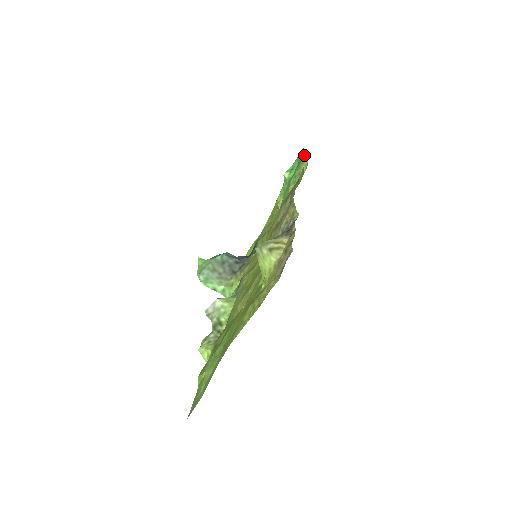
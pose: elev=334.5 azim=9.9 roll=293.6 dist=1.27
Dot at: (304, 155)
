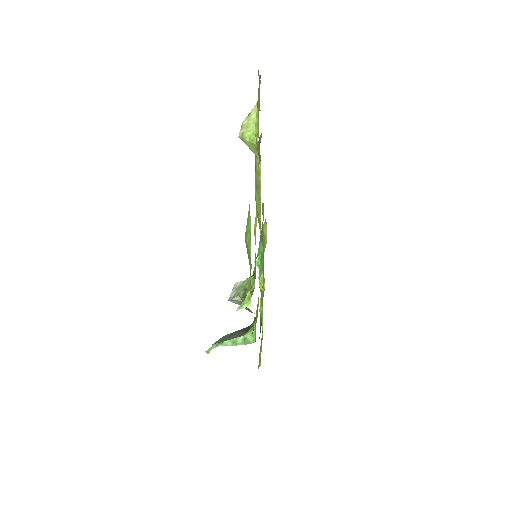
Dot at: (261, 230)
